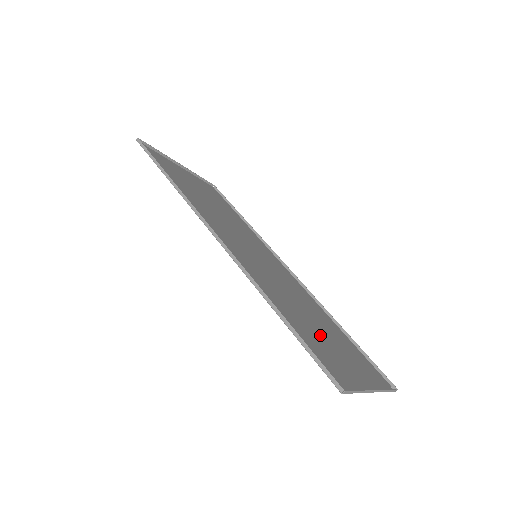
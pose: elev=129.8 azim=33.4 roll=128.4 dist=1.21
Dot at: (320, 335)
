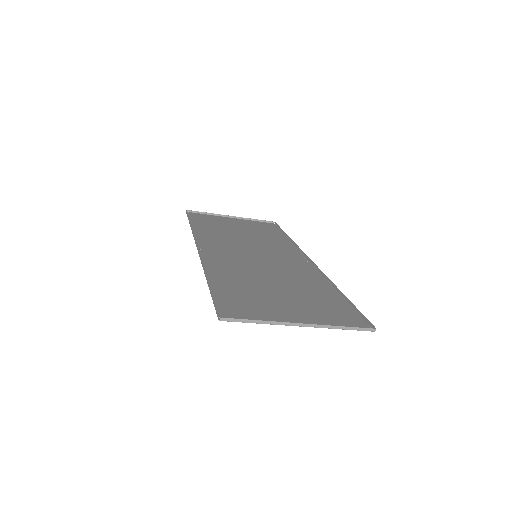
Dot at: (270, 294)
